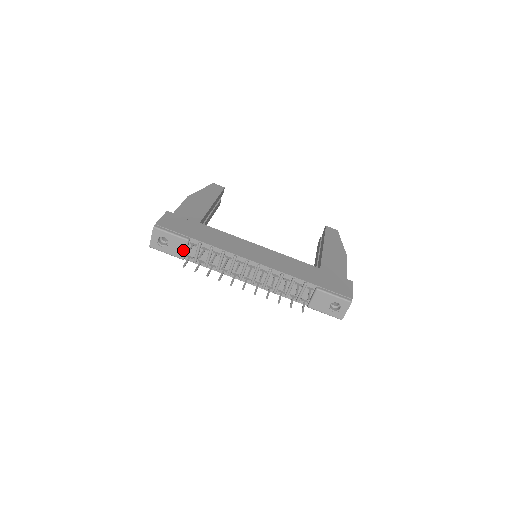
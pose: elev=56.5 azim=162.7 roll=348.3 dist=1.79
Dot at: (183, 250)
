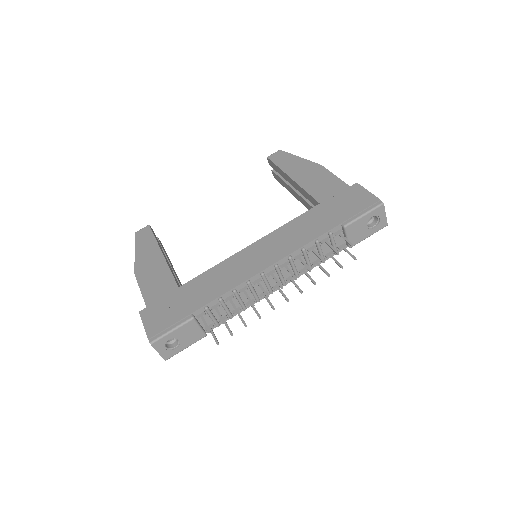
Dot at: (198, 330)
